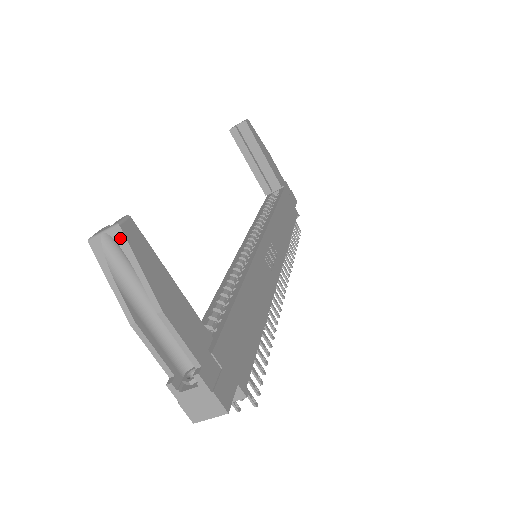
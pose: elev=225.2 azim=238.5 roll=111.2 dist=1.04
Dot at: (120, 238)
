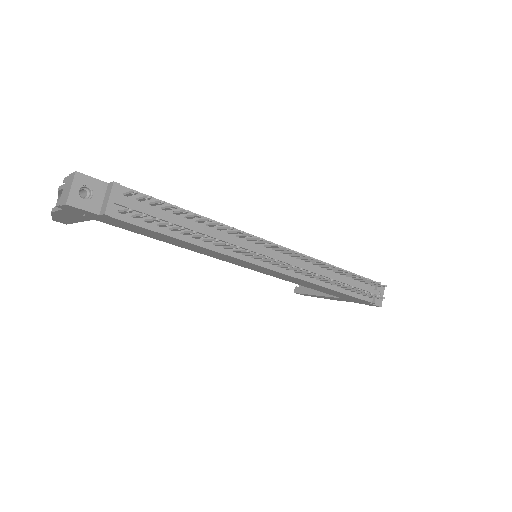
Dot at: occluded
